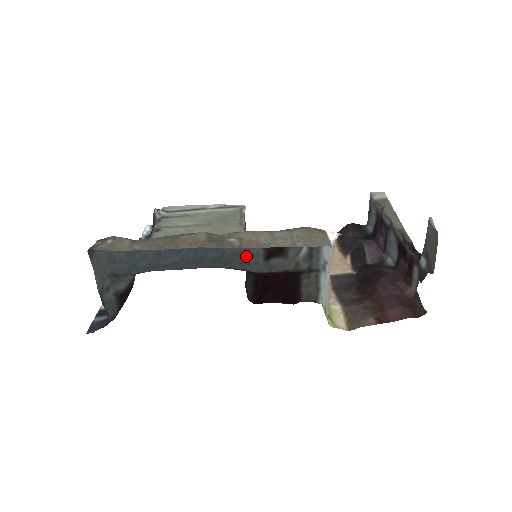
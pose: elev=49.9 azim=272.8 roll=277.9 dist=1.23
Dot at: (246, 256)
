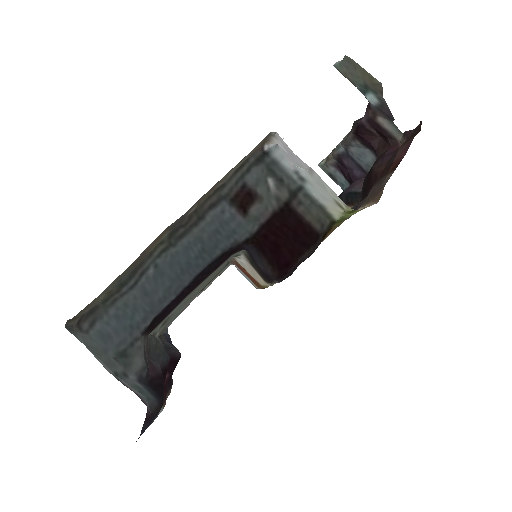
Dot at: (225, 227)
